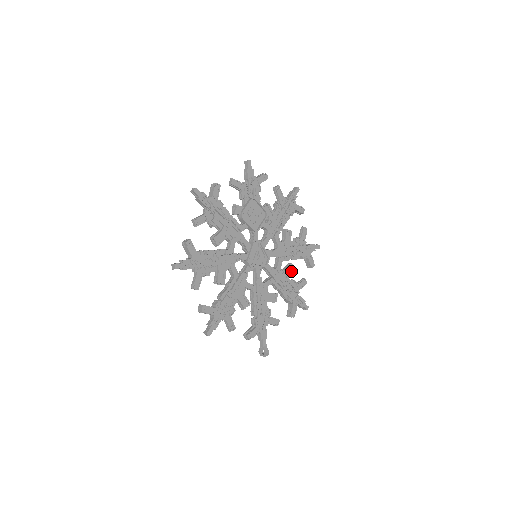
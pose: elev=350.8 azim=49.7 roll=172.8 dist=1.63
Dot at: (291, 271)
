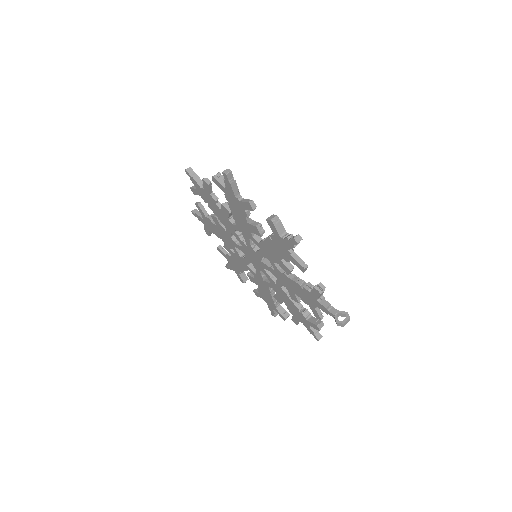
Dot at: occluded
